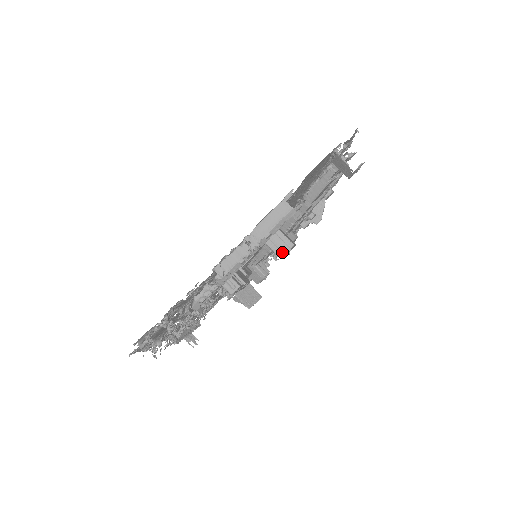
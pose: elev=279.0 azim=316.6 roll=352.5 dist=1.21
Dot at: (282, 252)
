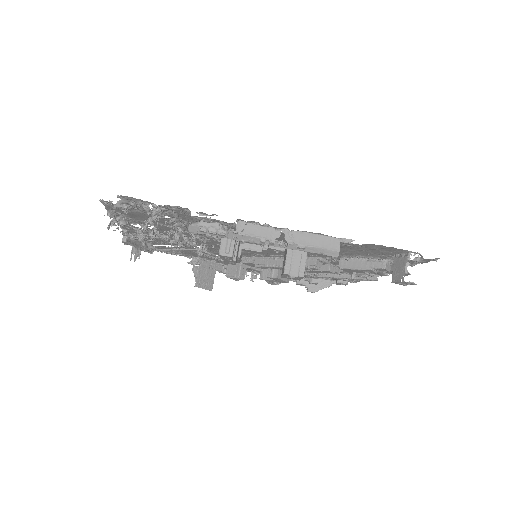
Dot at: (290, 271)
